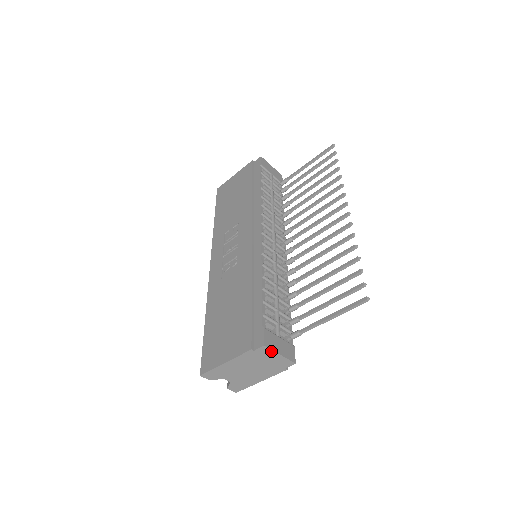
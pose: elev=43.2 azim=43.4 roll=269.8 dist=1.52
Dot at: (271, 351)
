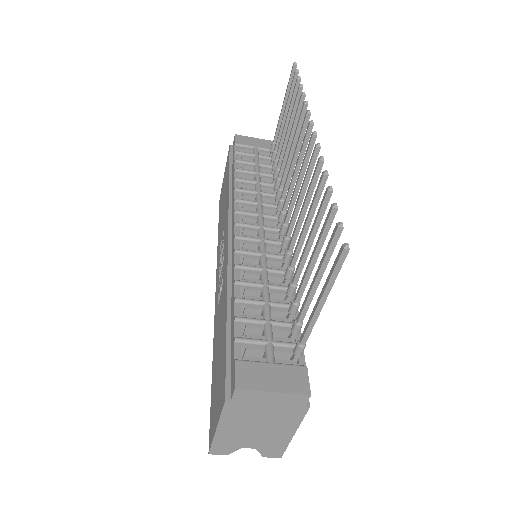
Dot at: (254, 392)
